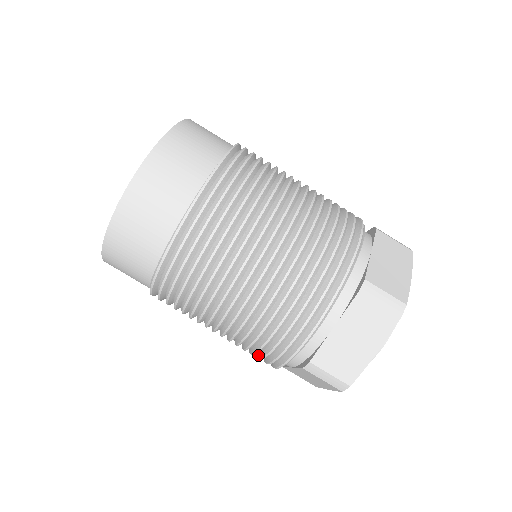
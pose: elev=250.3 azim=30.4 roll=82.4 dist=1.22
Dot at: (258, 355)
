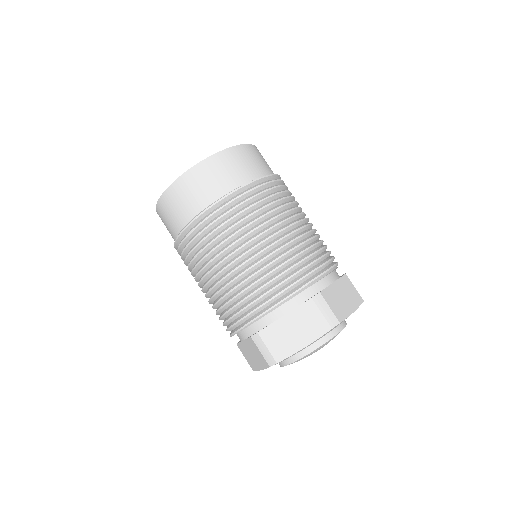
Dot at: (224, 320)
